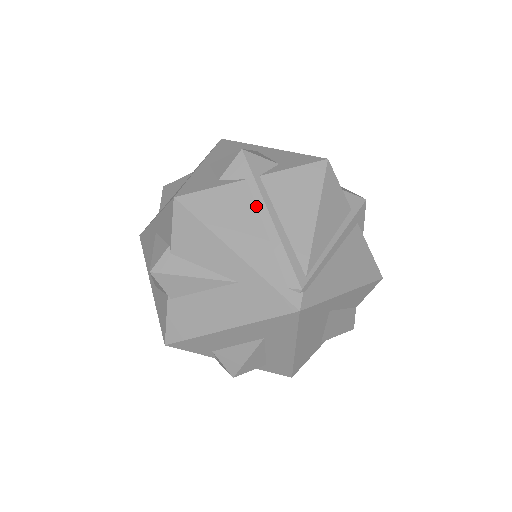
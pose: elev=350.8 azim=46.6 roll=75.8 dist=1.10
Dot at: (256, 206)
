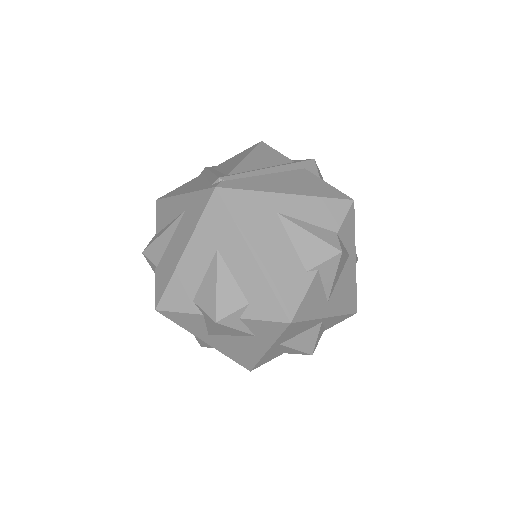
Dot at: (205, 176)
